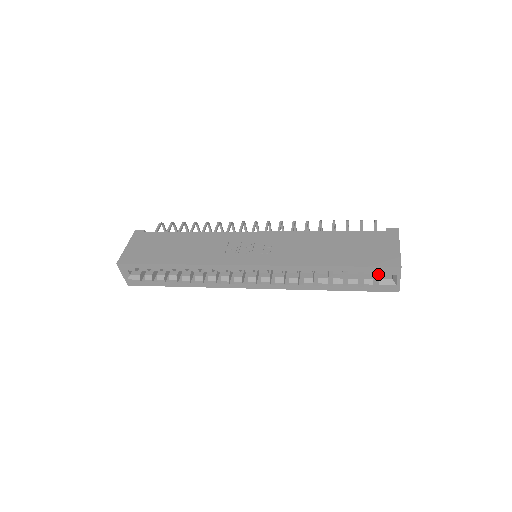
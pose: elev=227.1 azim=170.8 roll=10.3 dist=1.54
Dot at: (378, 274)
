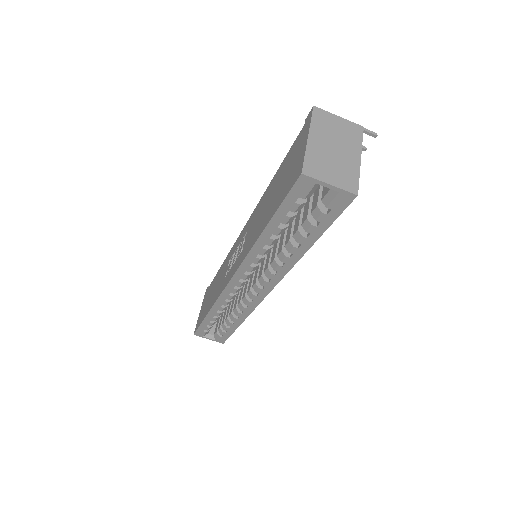
Dot at: occluded
